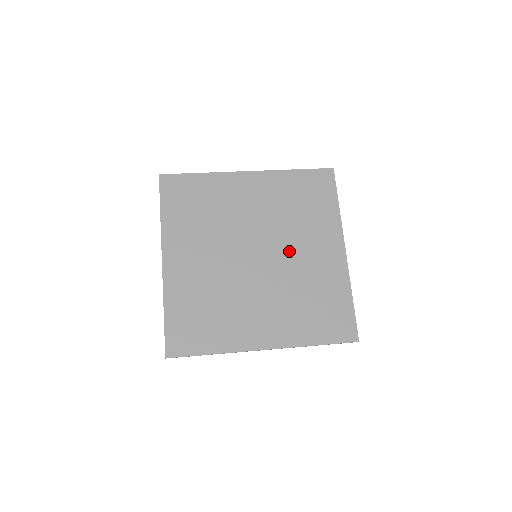
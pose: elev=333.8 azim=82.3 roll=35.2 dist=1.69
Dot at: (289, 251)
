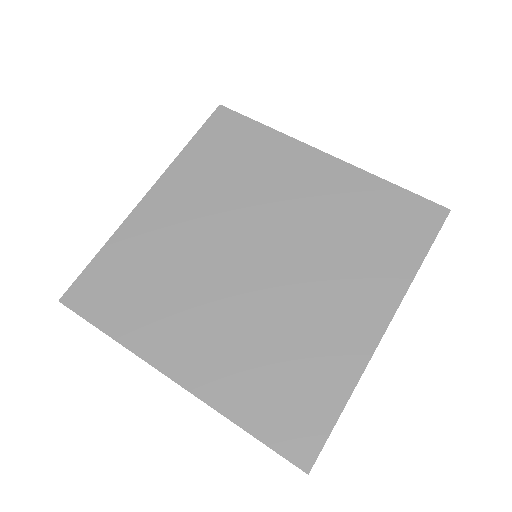
Dot at: (279, 214)
